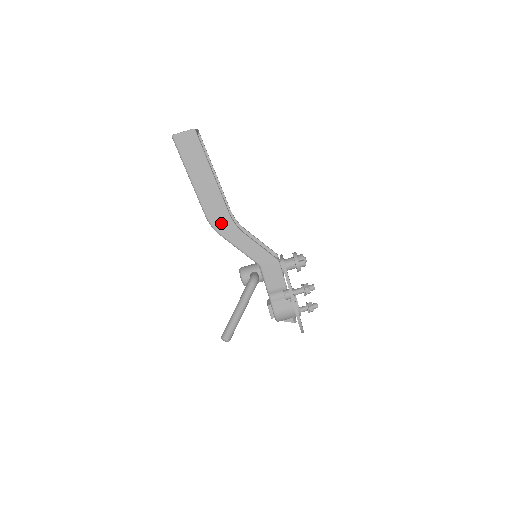
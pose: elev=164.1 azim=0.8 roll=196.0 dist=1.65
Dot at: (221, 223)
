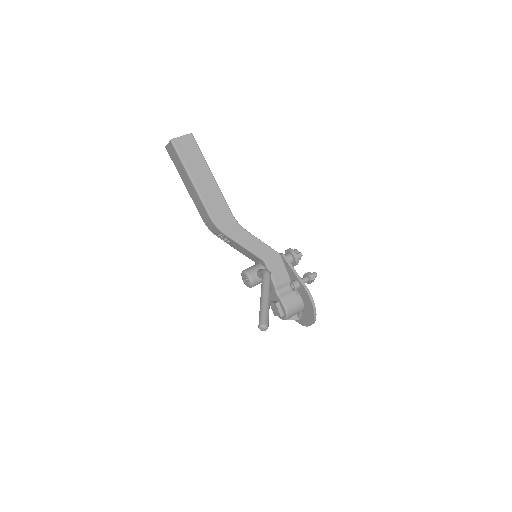
Dot at: (225, 222)
